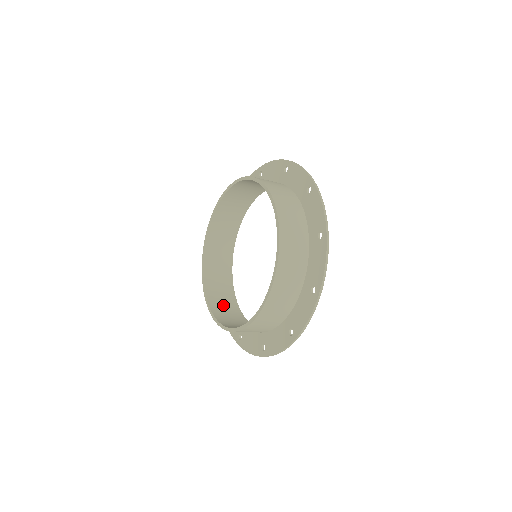
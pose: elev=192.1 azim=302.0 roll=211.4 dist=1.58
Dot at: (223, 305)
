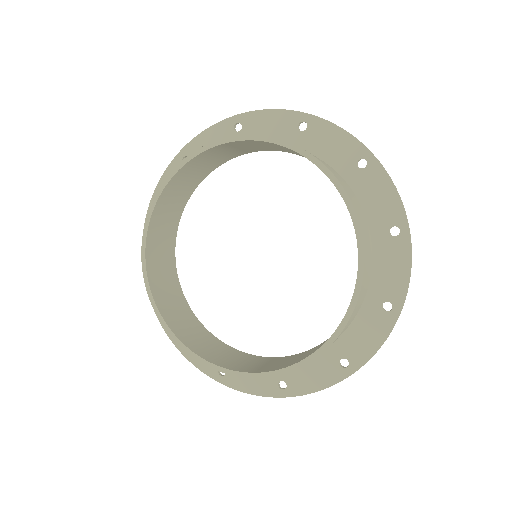
Dot at: (231, 359)
